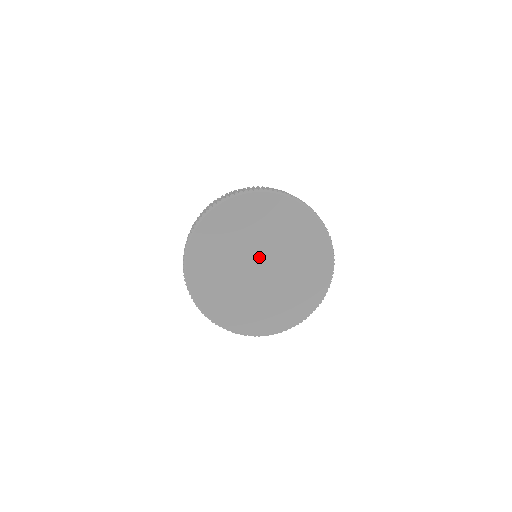
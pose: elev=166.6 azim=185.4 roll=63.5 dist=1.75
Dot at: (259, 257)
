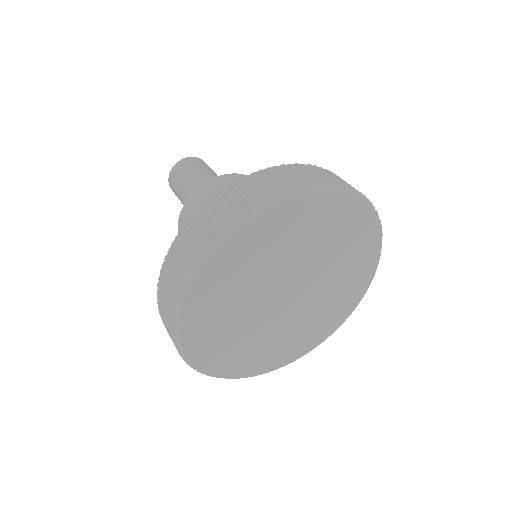
Dot at: (296, 283)
